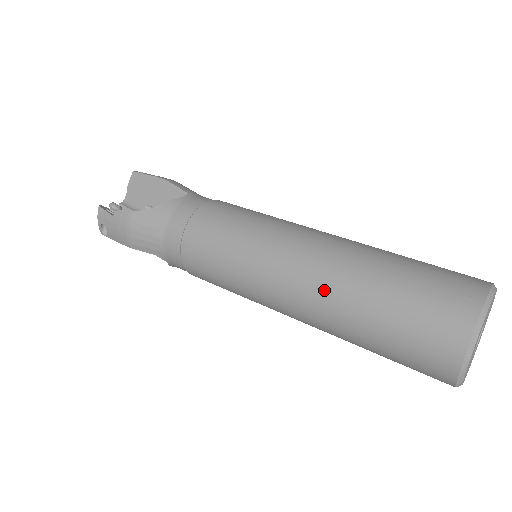
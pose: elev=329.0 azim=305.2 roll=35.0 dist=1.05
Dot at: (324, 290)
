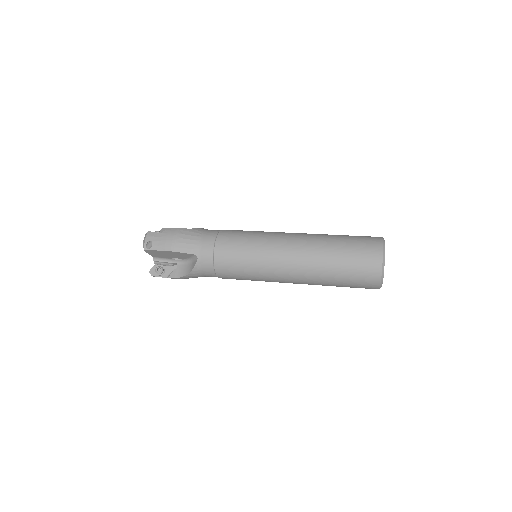
Dot at: (311, 241)
